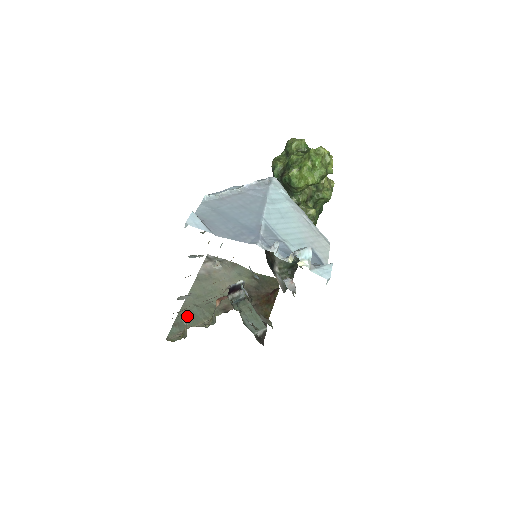
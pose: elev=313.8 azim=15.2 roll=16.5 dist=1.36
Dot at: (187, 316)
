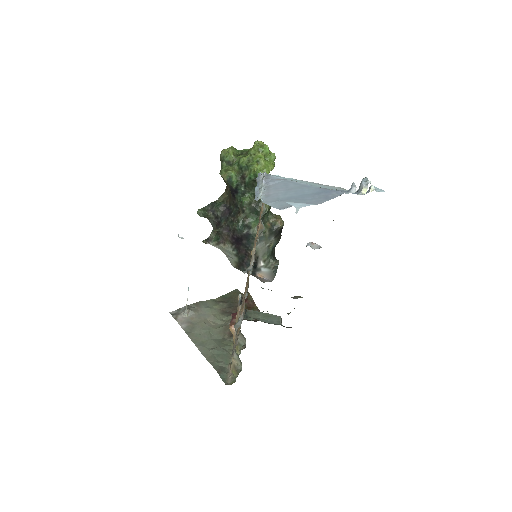
Dot at: (217, 360)
